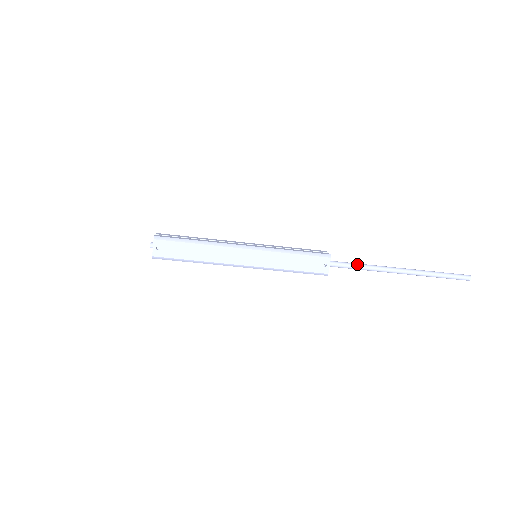
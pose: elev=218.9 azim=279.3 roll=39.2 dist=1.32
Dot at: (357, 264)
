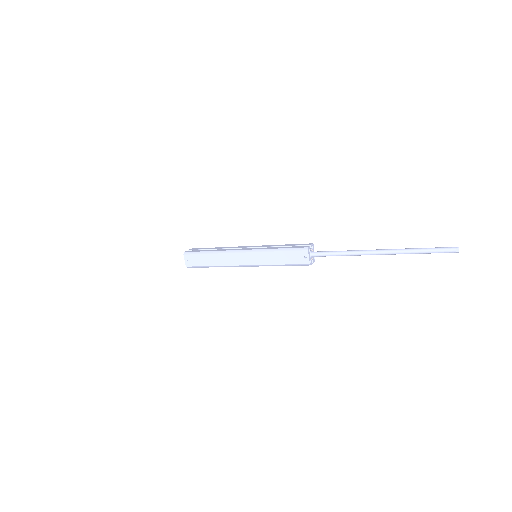
Dot at: (337, 252)
